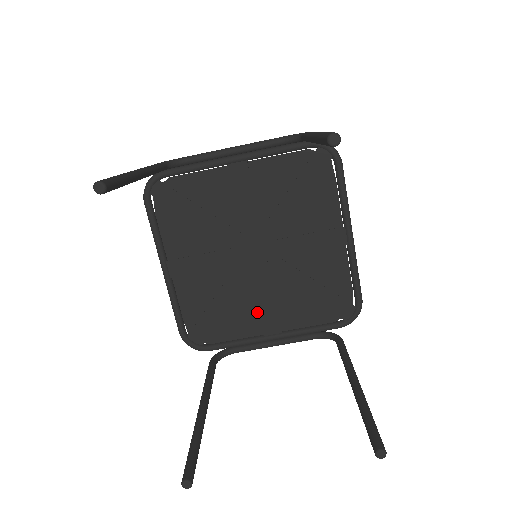
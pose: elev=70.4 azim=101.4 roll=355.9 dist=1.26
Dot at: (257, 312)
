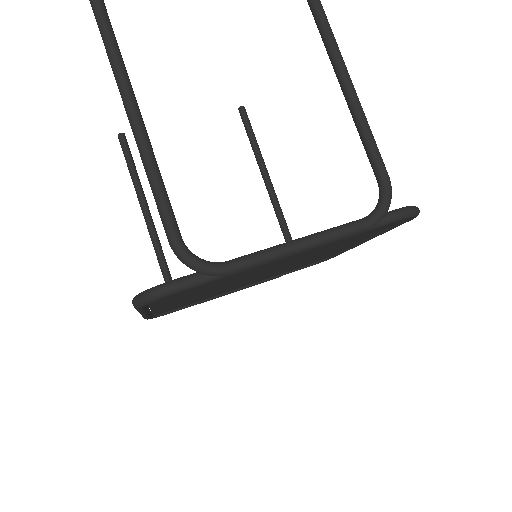
Dot at: occluded
